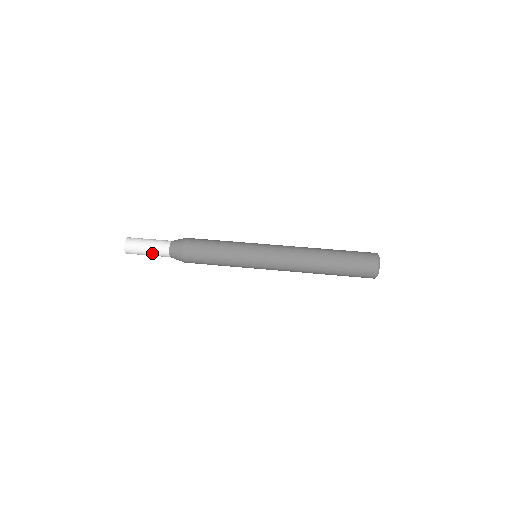
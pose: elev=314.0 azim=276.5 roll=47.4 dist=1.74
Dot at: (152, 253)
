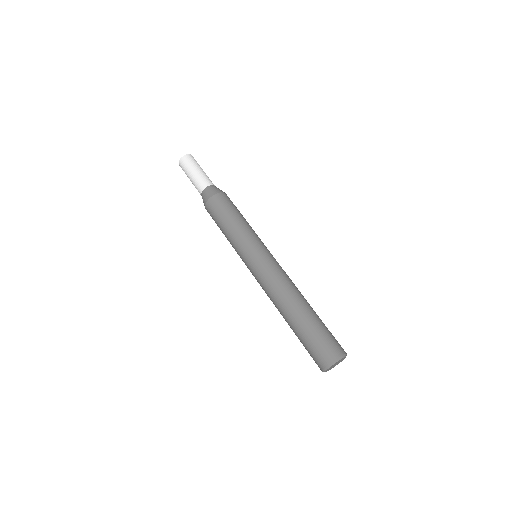
Dot at: occluded
